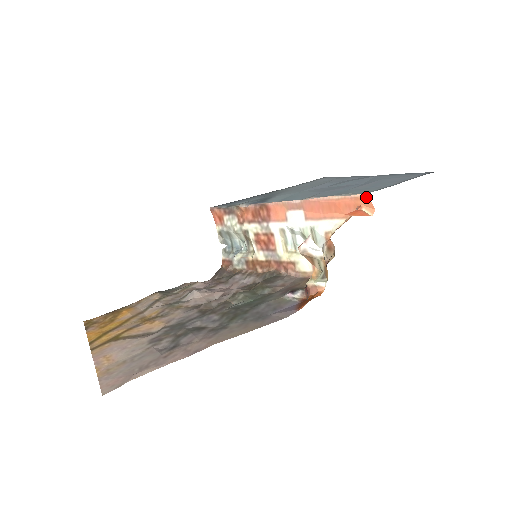
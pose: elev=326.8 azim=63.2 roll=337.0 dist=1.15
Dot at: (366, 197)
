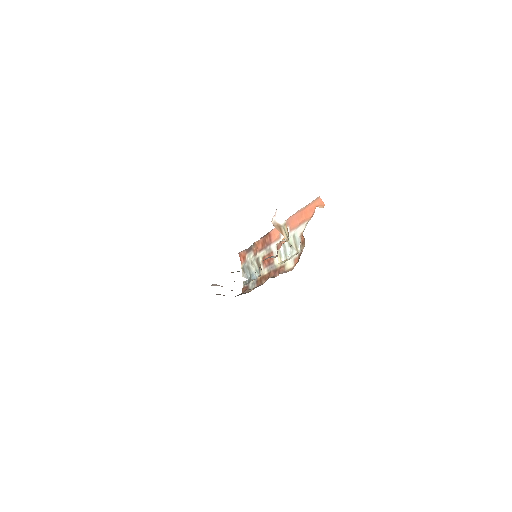
Dot at: (319, 198)
